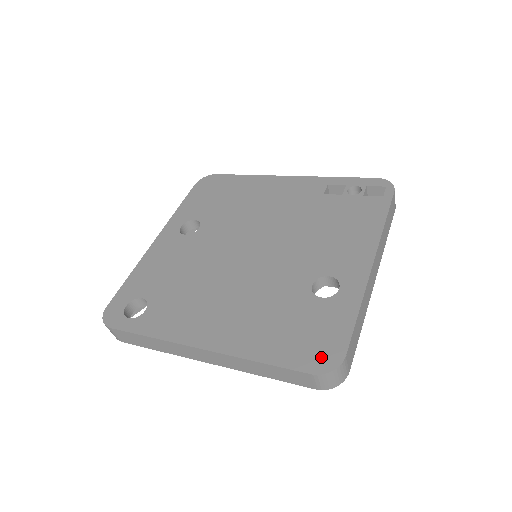
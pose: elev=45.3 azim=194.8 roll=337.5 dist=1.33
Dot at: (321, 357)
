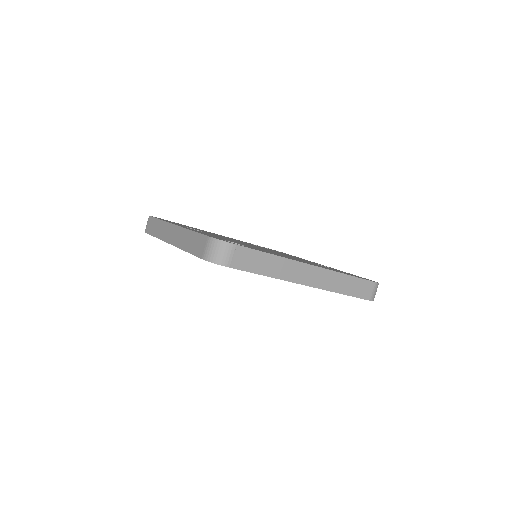
Dot at: occluded
